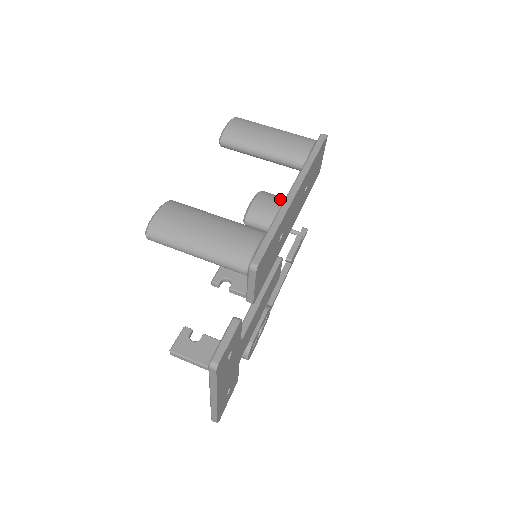
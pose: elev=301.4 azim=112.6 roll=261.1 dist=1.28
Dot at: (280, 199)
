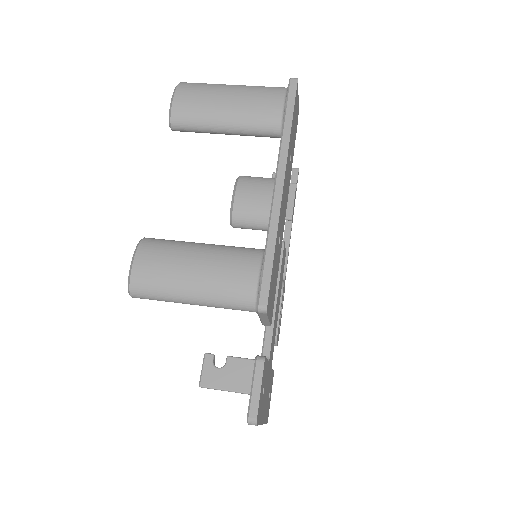
Dot at: (264, 185)
